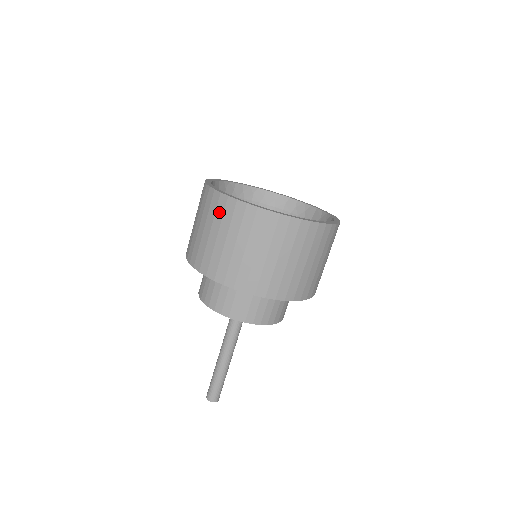
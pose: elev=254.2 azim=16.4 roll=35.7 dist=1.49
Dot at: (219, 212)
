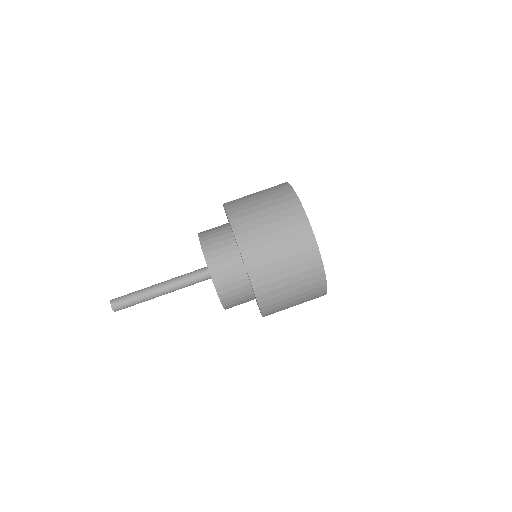
Dot at: (301, 248)
